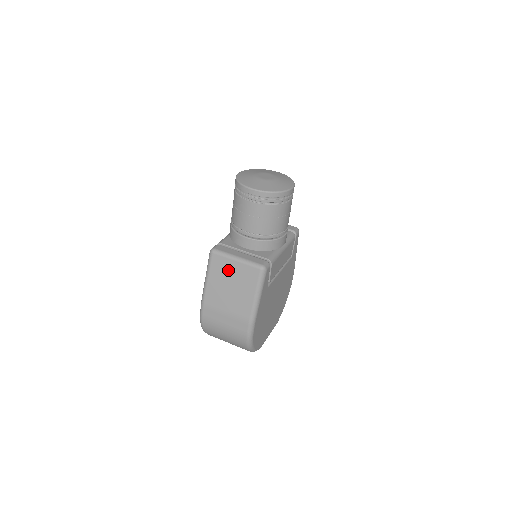
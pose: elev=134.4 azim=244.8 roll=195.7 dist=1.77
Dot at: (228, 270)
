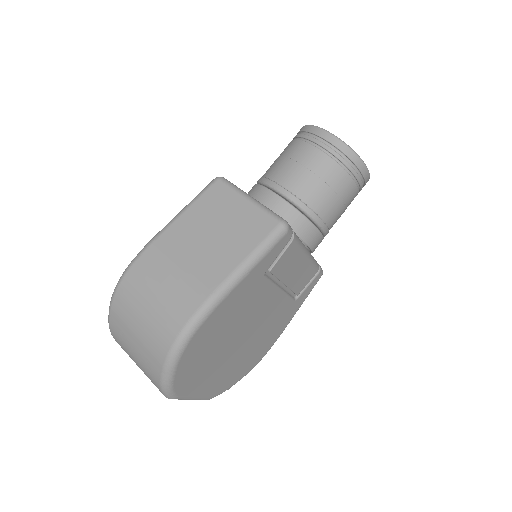
Dot at: (226, 208)
